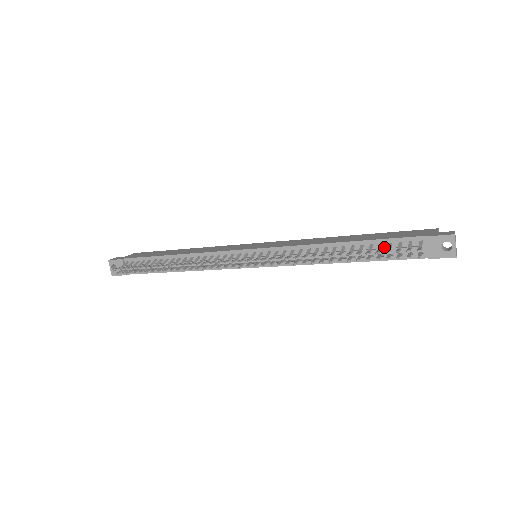
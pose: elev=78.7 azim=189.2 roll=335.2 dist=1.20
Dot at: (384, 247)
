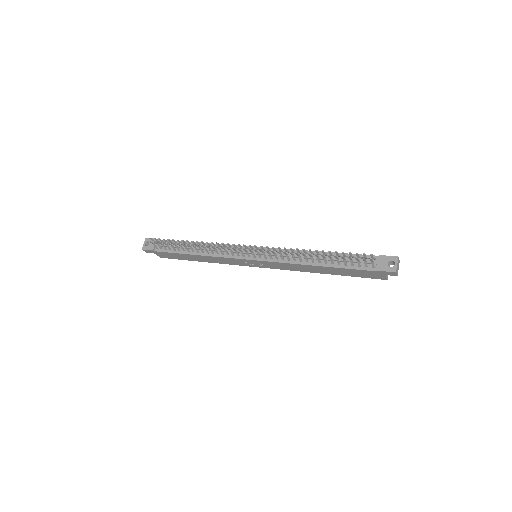
Dot at: (349, 259)
